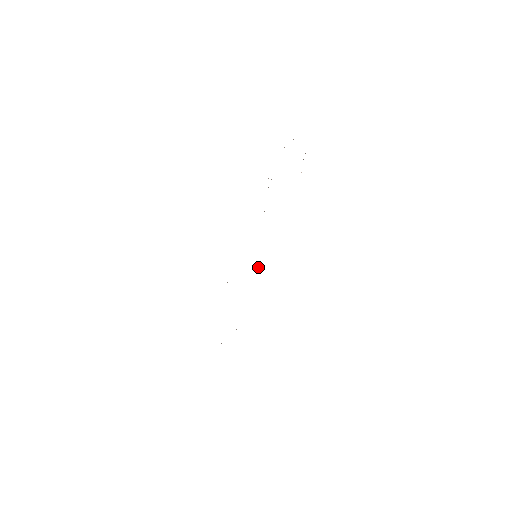
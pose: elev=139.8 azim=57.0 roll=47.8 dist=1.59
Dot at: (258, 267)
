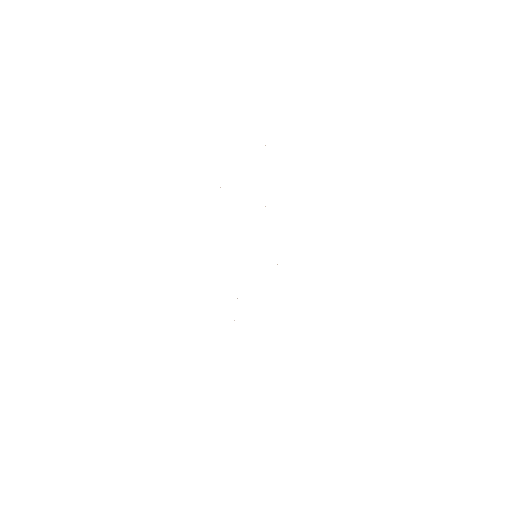
Dot at: occluded
